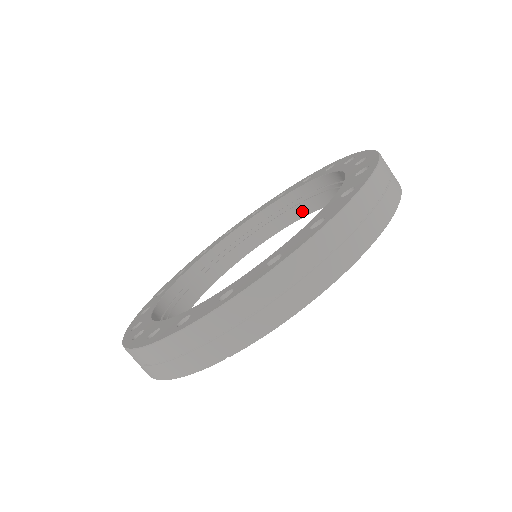
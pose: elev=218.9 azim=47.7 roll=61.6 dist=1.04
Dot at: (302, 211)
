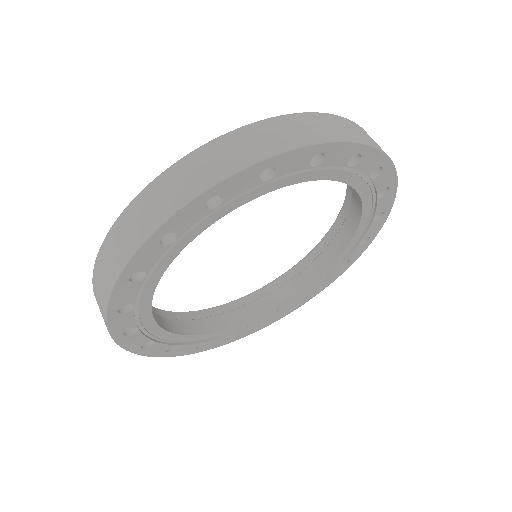
Dot at: (321, 267)
